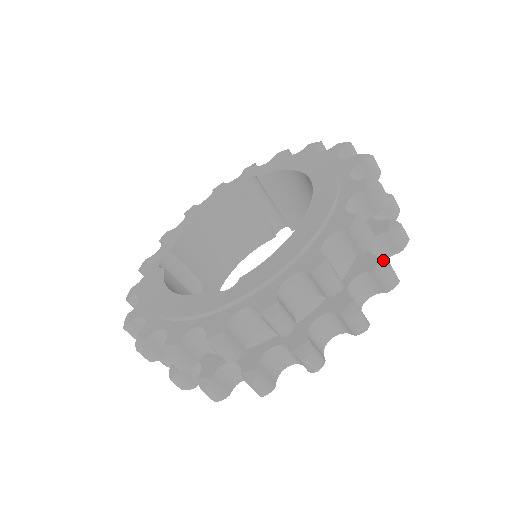
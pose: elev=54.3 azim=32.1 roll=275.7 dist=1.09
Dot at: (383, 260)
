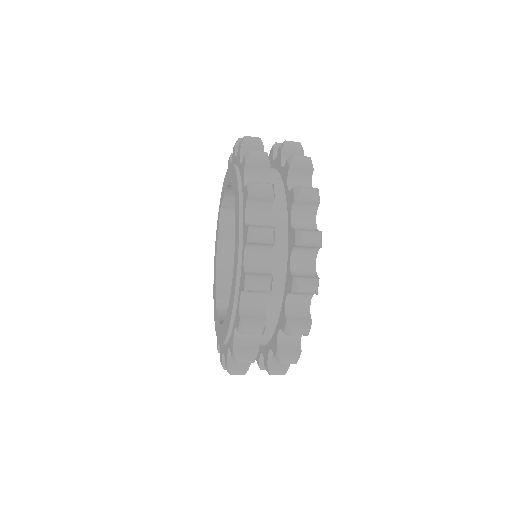
Dot at: (267, 368)
